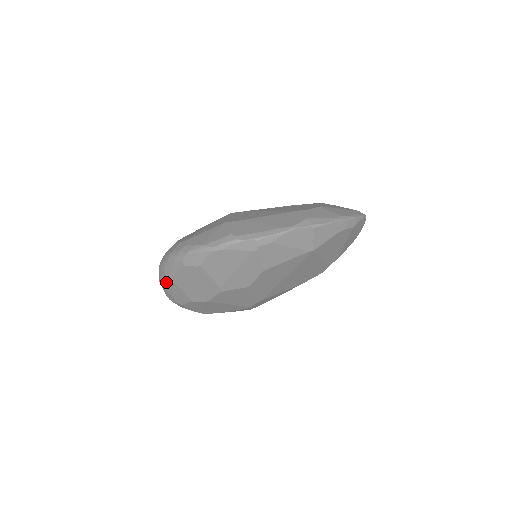
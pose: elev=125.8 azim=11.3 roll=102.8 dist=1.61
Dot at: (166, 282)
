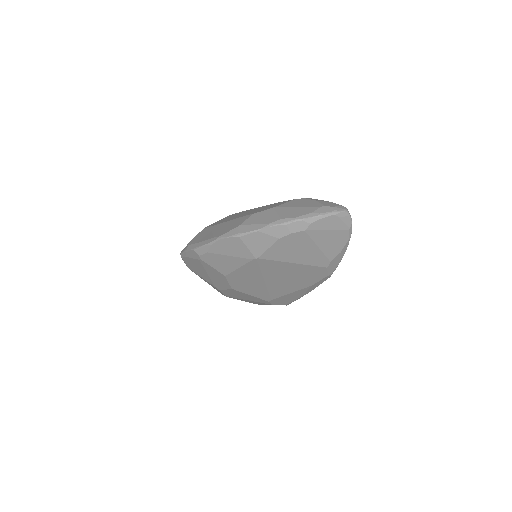
Dot at: occluded
